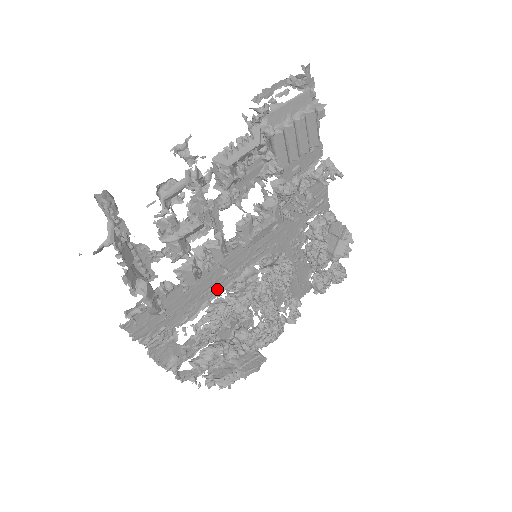
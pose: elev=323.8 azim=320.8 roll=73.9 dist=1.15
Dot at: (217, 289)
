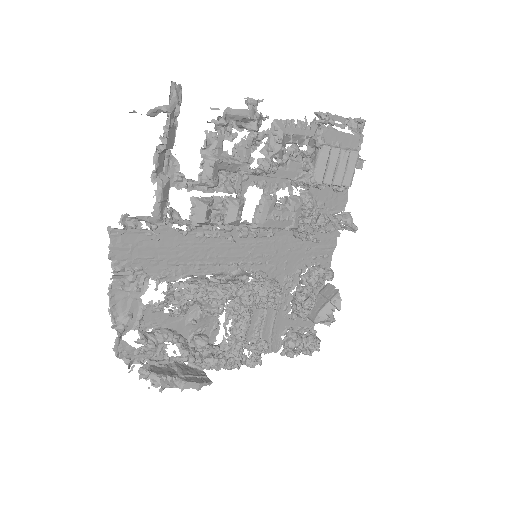
Dot at: (206, 269)
